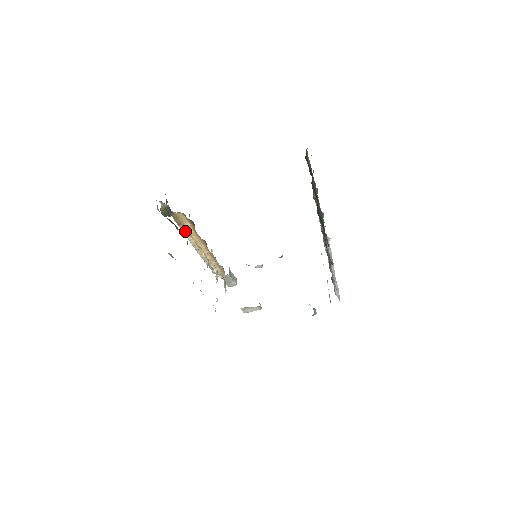
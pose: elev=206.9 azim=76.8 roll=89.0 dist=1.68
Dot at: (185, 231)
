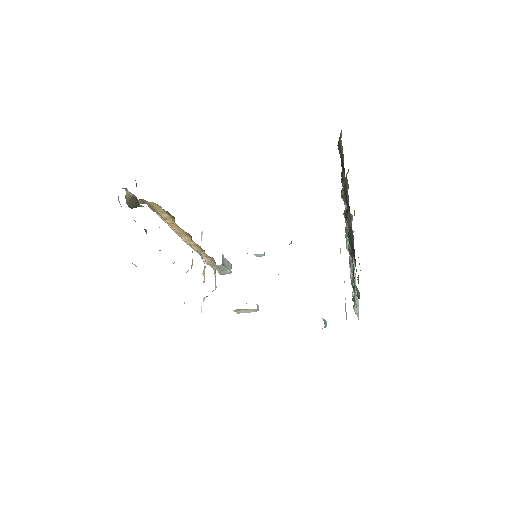
Dot at: occluded
